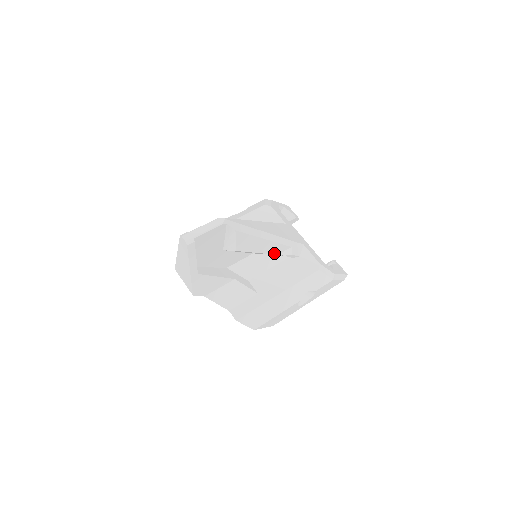
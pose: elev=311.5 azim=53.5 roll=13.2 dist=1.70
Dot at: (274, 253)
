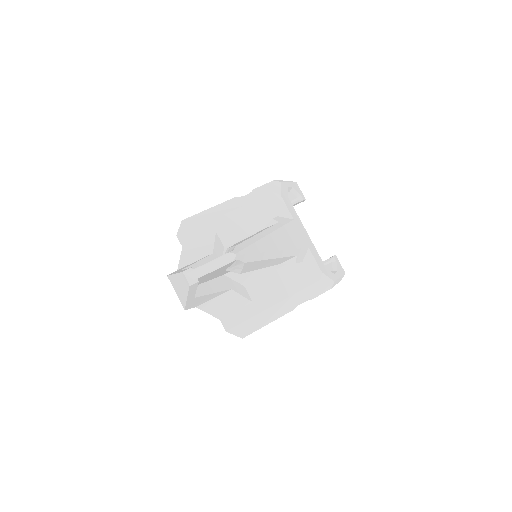
Dot at: (278, 263)
